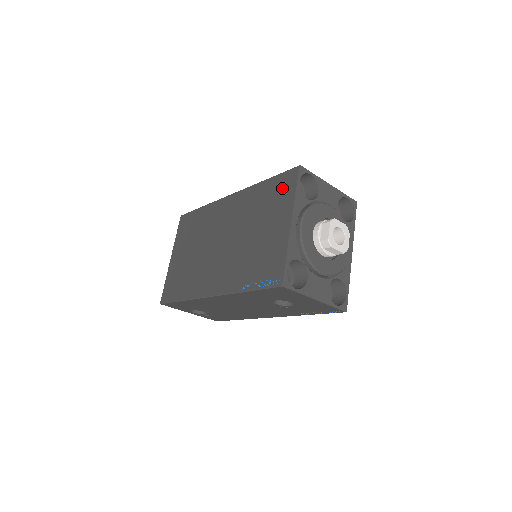
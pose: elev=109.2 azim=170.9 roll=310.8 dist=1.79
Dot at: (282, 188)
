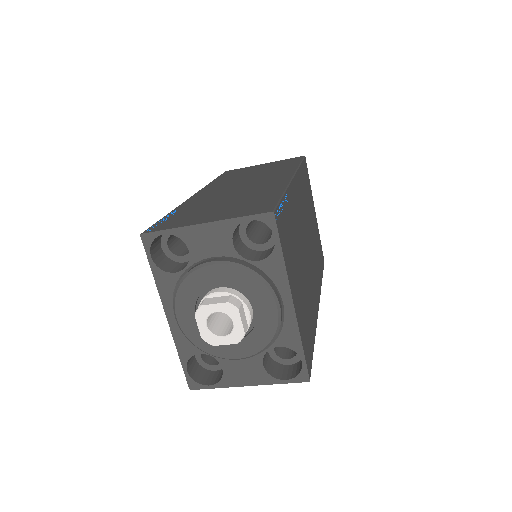
Dot at: occluded
